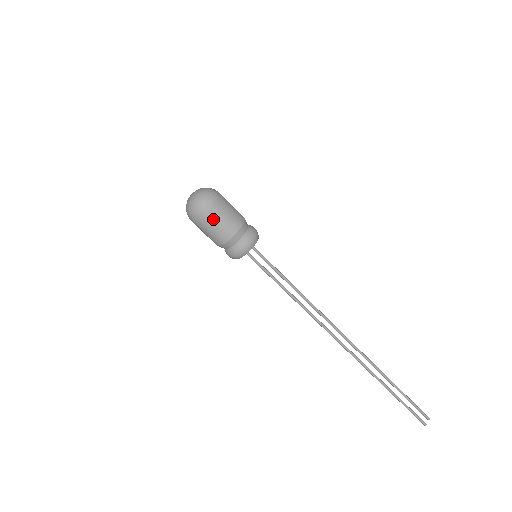
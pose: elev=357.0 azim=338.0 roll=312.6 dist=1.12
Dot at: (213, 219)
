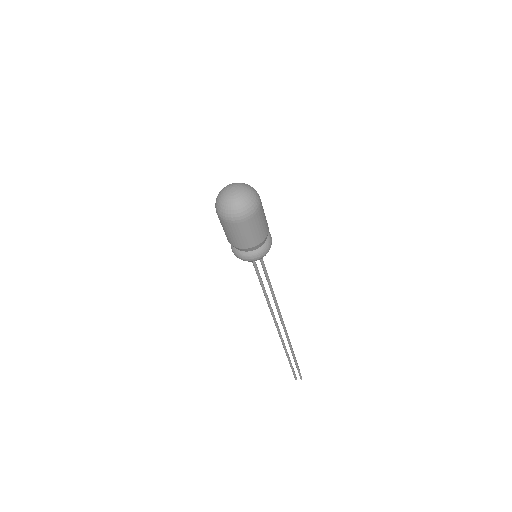
Dot at: (231, 229)
